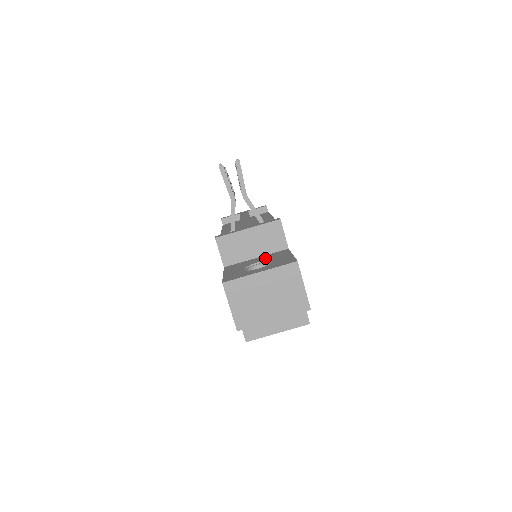
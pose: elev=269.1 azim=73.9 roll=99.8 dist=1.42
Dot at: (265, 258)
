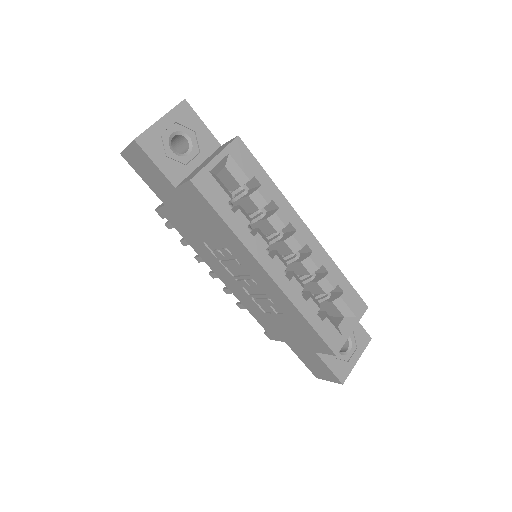
Dot at: occluded
